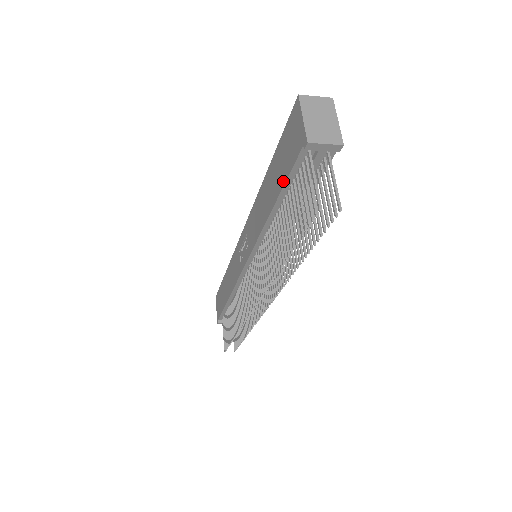
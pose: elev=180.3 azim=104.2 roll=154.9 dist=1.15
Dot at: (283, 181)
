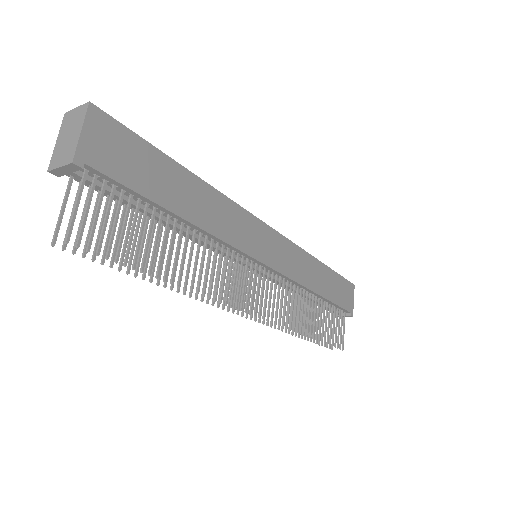
Dot at: occluded
